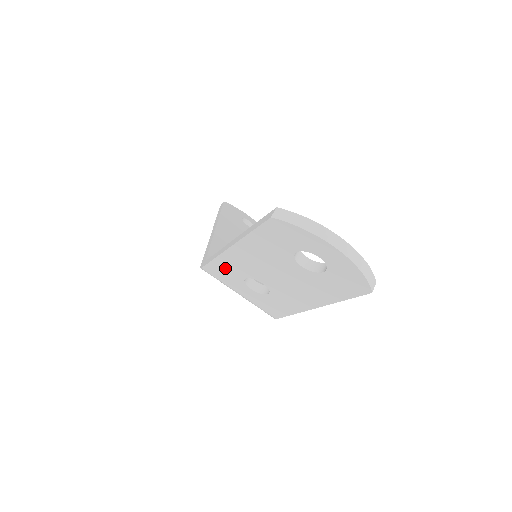
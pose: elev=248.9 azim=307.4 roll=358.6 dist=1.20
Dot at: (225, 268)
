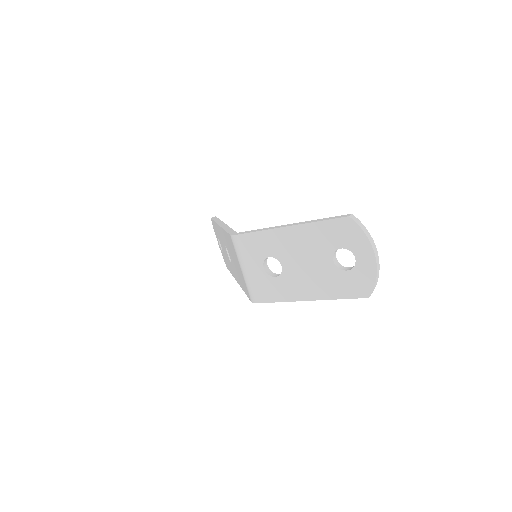
Dot at: (260, 242)
